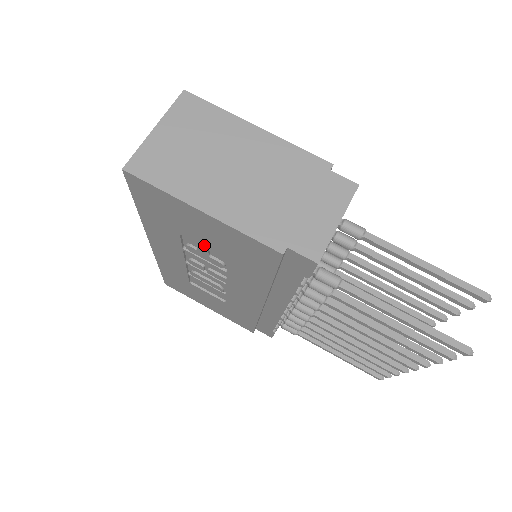
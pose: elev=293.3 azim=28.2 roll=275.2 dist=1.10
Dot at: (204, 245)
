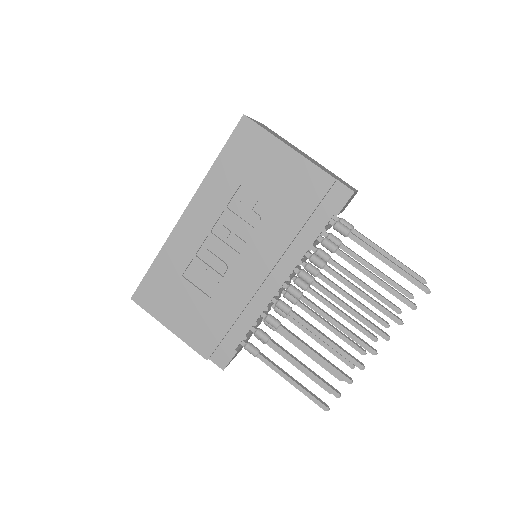
Dot at: (259, 193)
